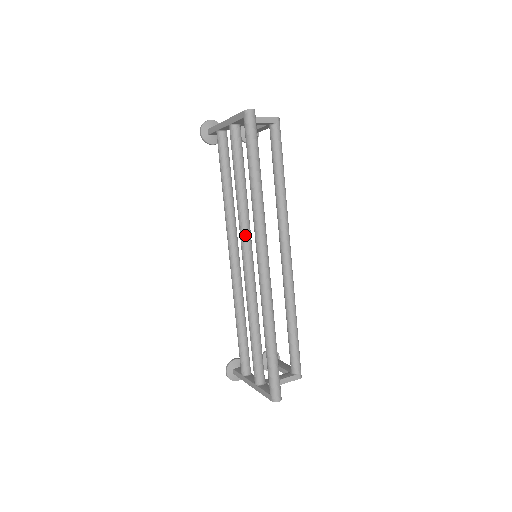
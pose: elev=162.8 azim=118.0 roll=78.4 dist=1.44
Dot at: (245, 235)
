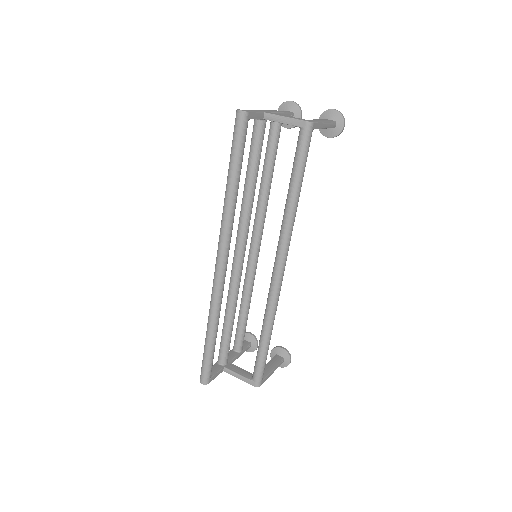
Dot at: (238, 231)
